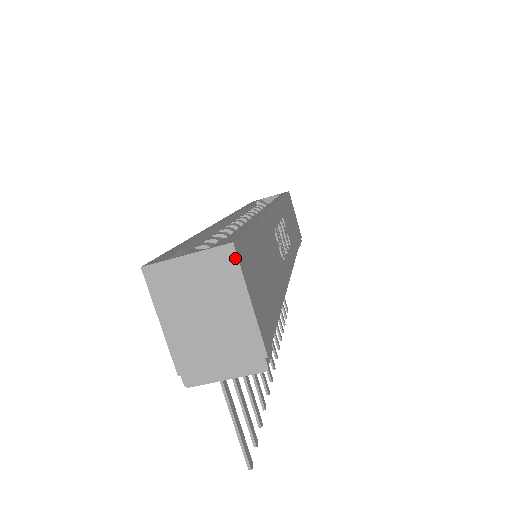
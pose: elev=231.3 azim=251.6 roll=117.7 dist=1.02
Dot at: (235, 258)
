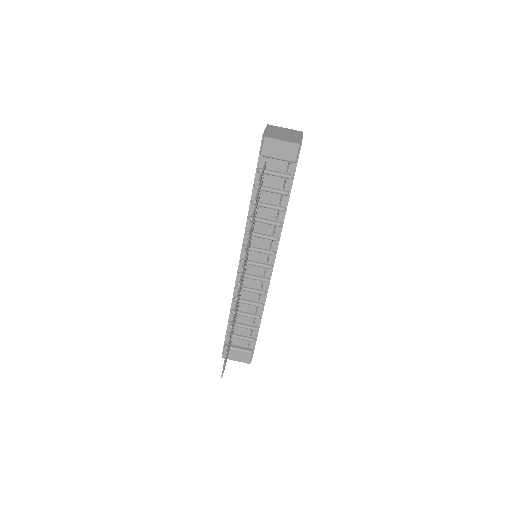
Dot at: (302, 133)
